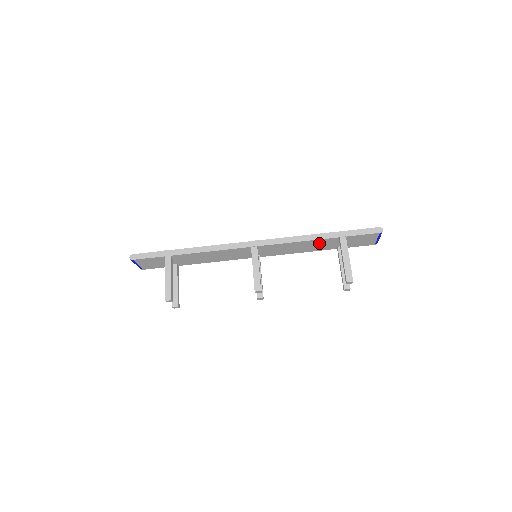
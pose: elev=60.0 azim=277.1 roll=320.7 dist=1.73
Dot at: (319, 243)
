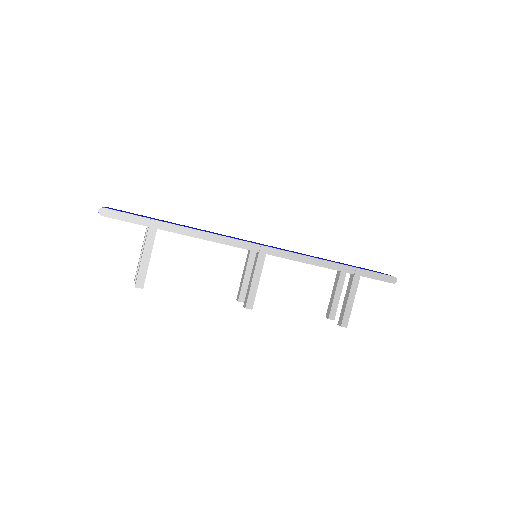
Dot at: occluded
